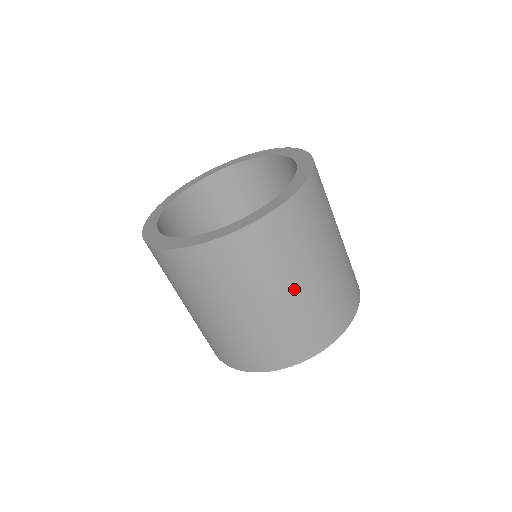
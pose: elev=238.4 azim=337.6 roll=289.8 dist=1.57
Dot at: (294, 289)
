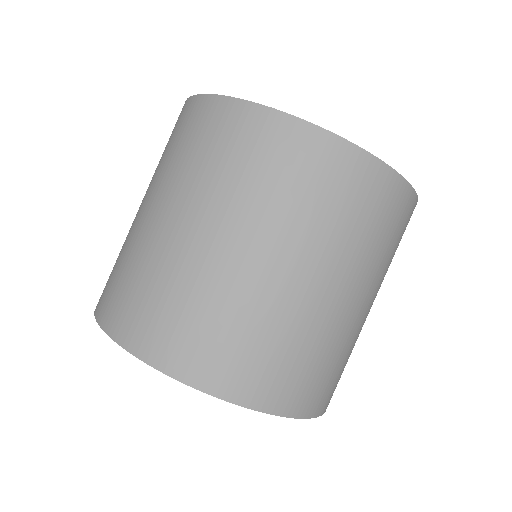
Dot at: (280, 264)
